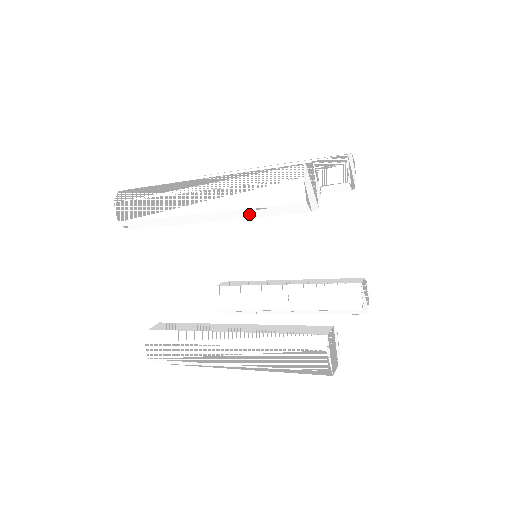
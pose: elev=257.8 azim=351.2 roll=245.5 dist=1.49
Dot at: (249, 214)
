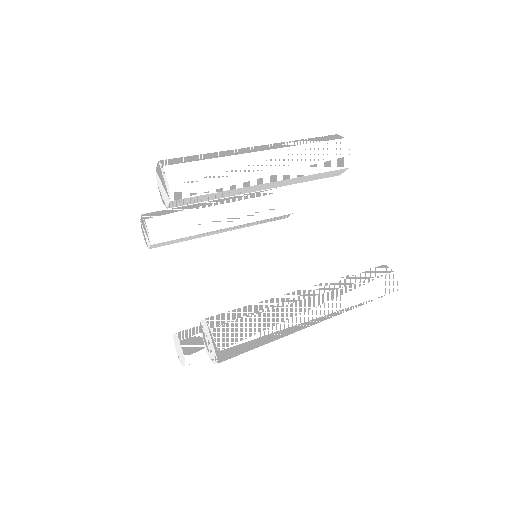
Dot at: (306, 170)
